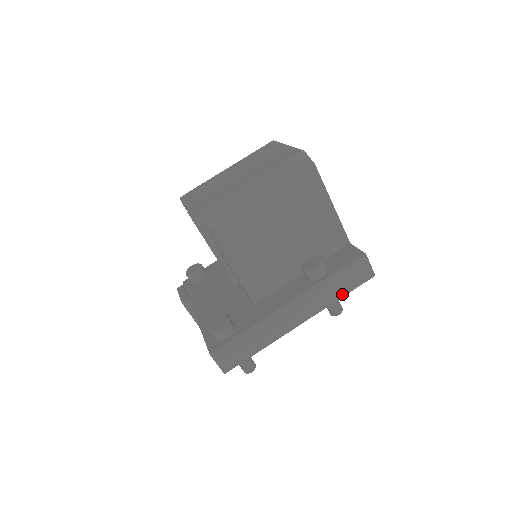
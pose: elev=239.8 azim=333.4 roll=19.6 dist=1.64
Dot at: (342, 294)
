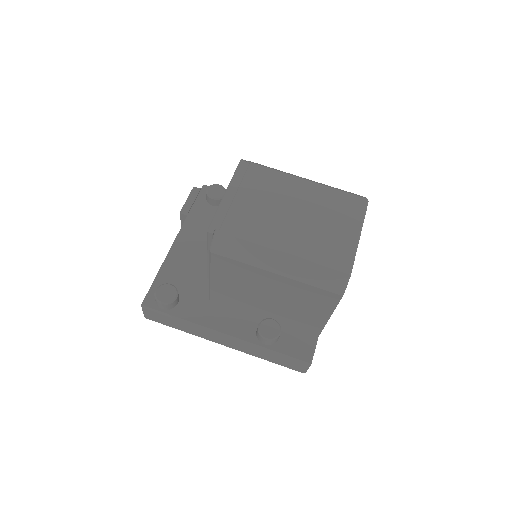
Dot at: (269, 360)
